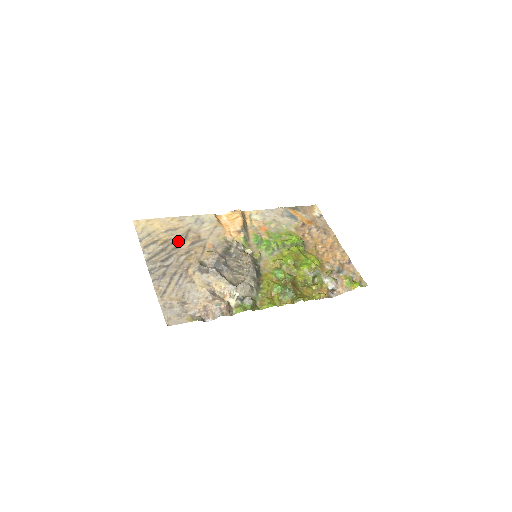
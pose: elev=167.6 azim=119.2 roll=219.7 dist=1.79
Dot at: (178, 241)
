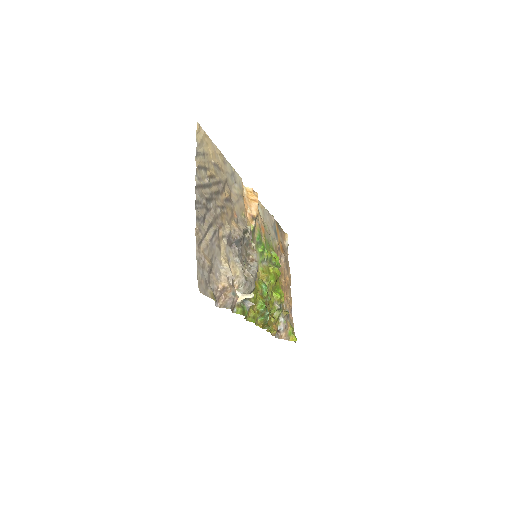
Dot at: (219, 186)
